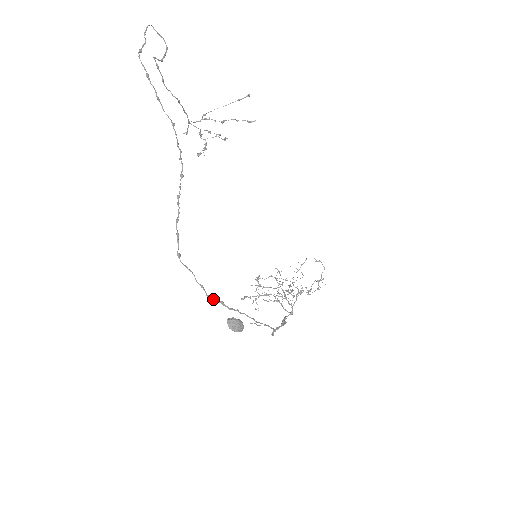
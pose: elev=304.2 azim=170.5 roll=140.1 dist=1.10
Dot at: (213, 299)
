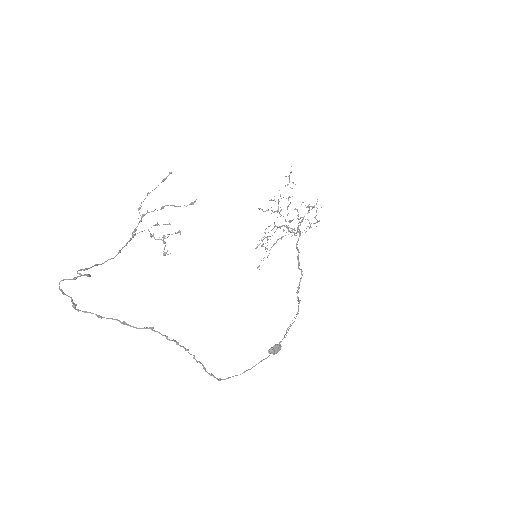
Dot at: occluded
